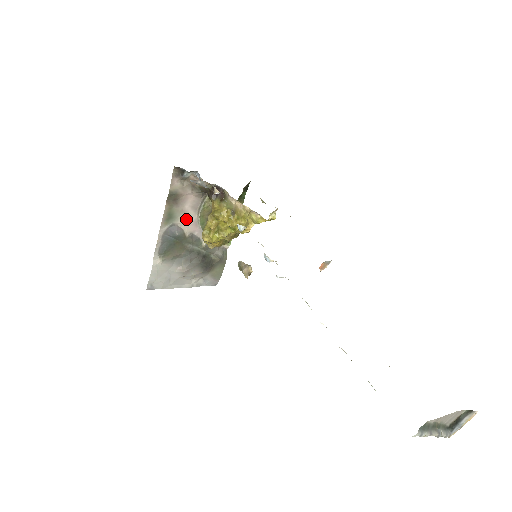
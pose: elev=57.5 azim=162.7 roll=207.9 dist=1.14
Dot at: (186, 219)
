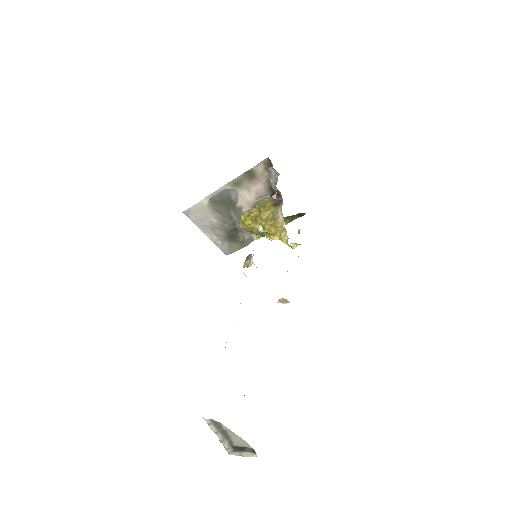
Dot at: (246, 195)
